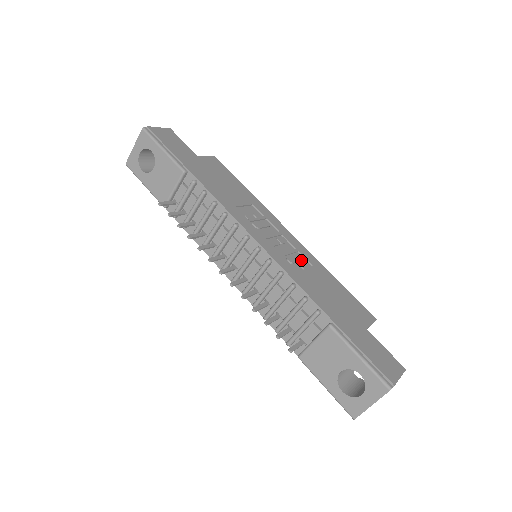
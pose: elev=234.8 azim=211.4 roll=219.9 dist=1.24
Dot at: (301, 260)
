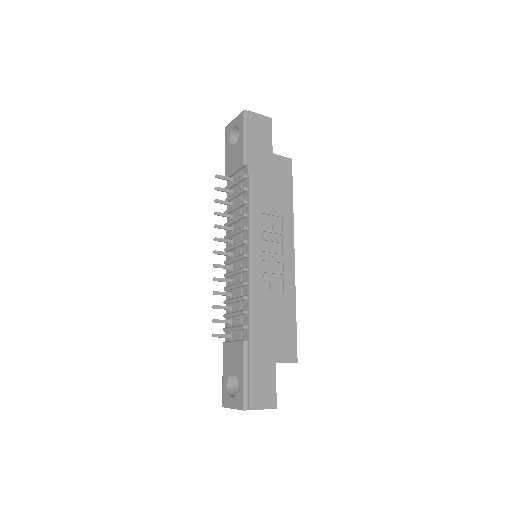
Dot at: (278, 283)
